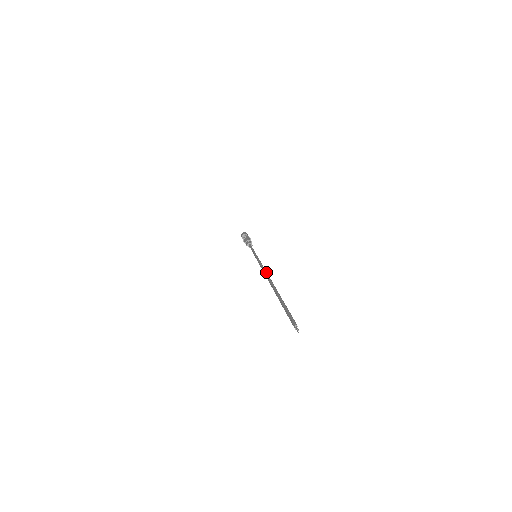
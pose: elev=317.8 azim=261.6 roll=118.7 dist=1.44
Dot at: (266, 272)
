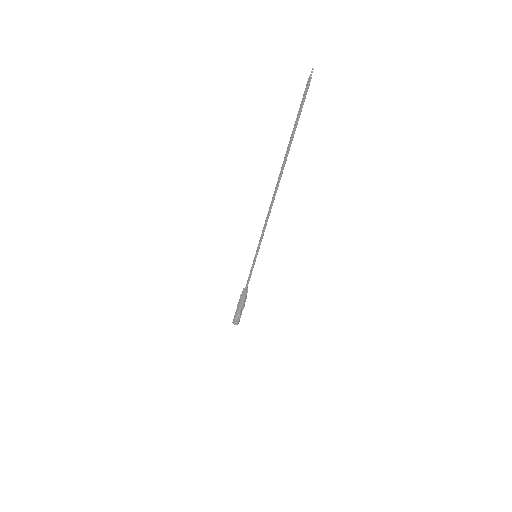
Dot at: (271, 202)
